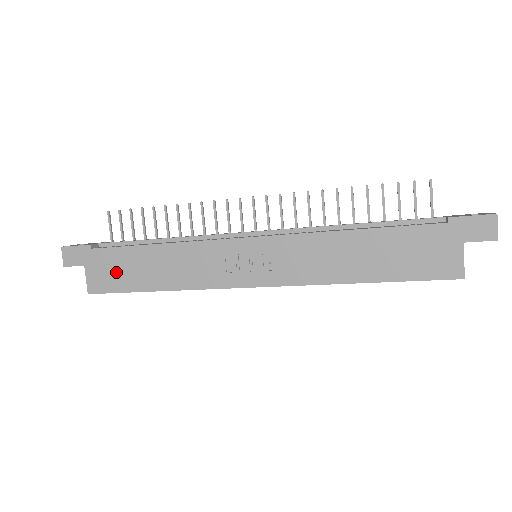
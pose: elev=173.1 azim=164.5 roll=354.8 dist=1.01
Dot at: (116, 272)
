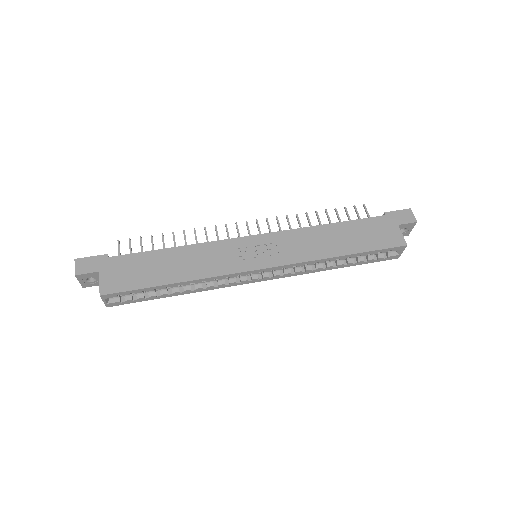
Dot at: (133, 273)
